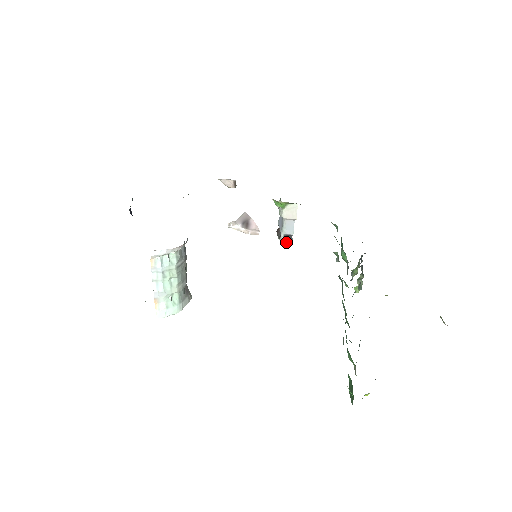
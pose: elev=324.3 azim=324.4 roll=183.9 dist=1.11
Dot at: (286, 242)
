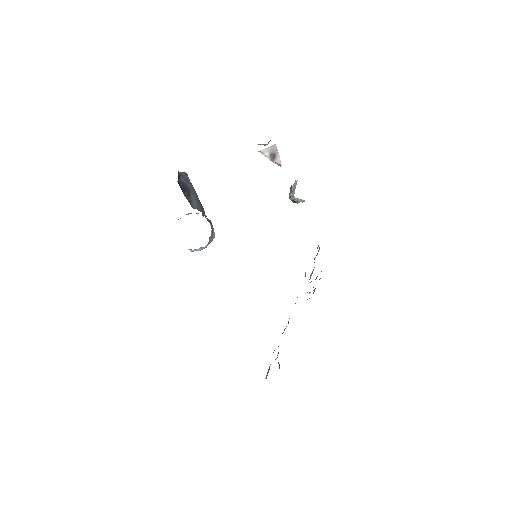
Dot at: (293, 202)
